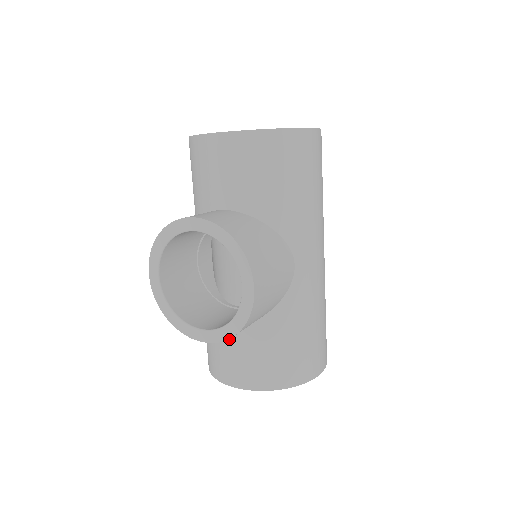
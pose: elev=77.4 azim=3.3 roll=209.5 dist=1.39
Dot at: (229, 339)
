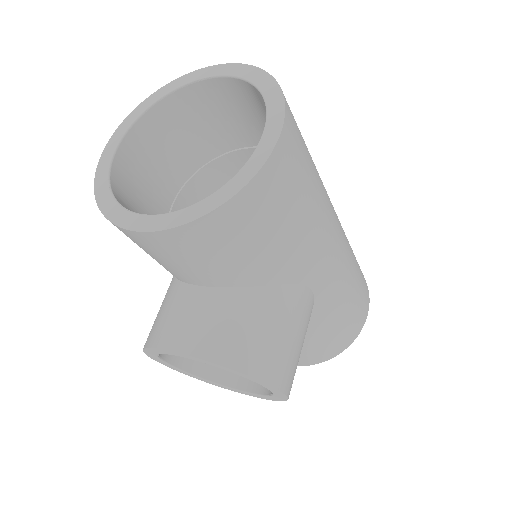
Dot at: occluded
